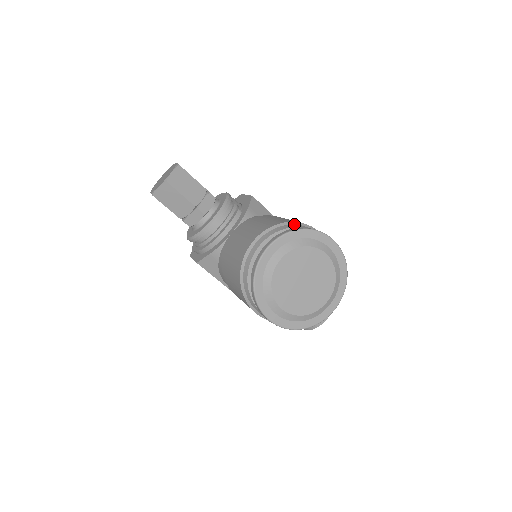
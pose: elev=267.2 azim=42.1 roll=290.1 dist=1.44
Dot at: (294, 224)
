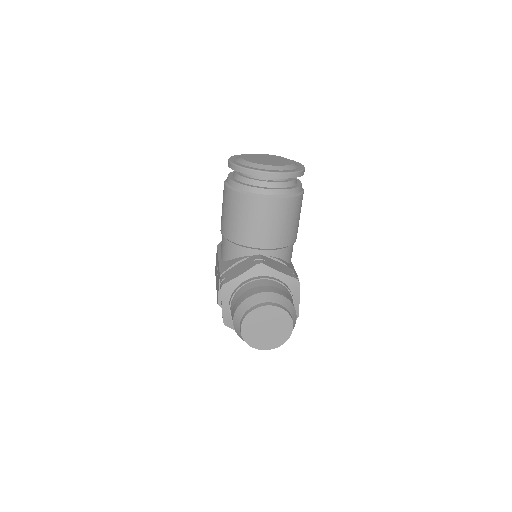
Dot at: occluded
